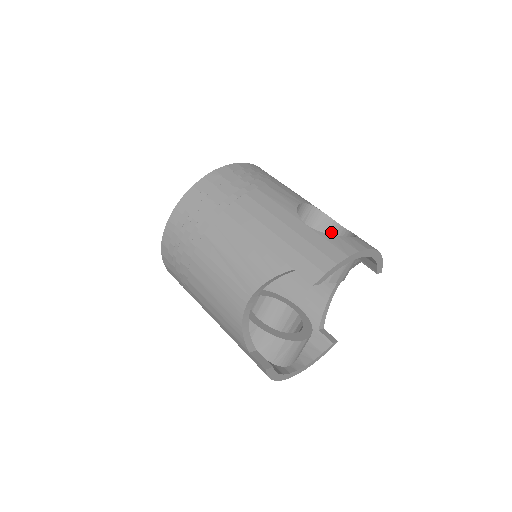
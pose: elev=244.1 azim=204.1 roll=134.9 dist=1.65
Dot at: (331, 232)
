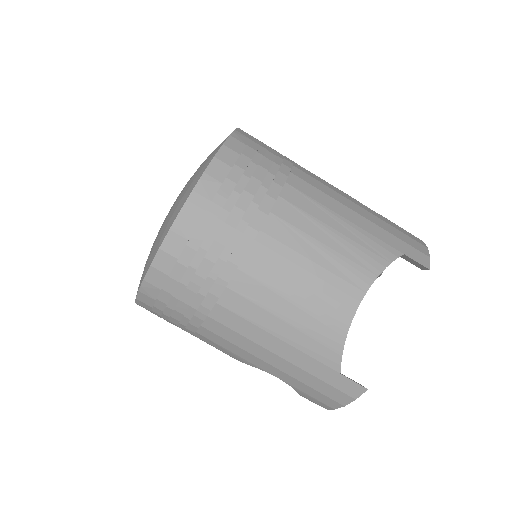
Dot at: occluded
